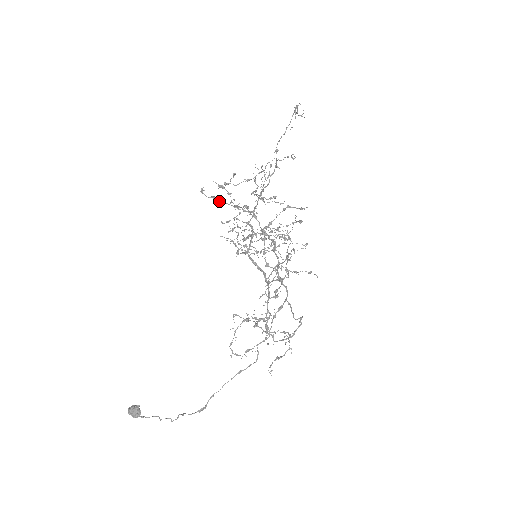
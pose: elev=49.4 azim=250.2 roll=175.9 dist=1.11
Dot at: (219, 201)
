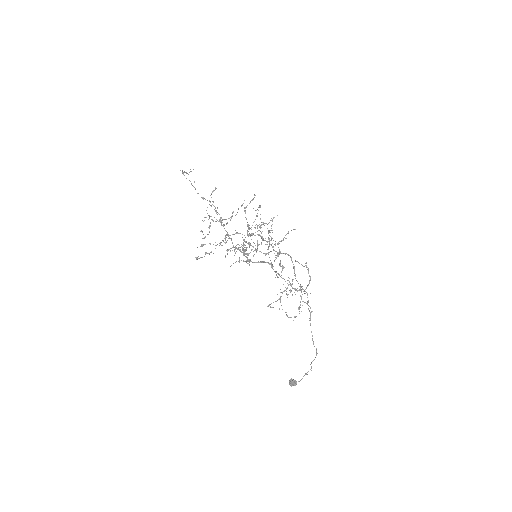
Dot at: occluded
